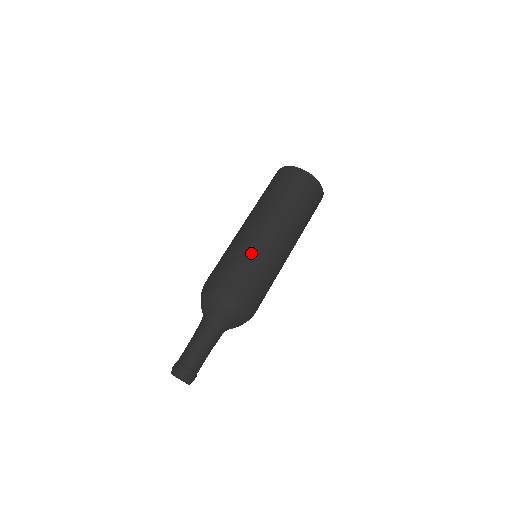
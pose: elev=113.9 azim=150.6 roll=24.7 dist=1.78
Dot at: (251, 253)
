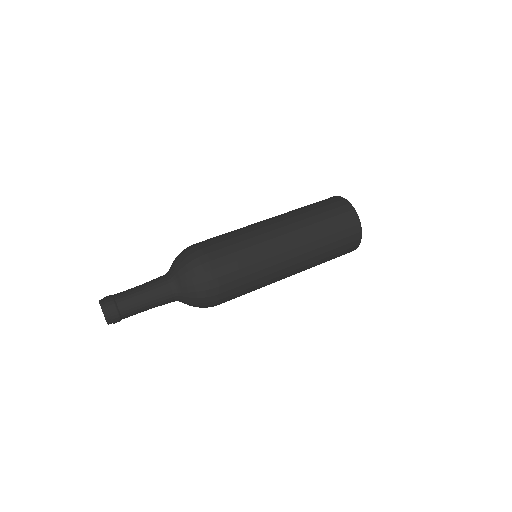
Dot at: (256, 258)
